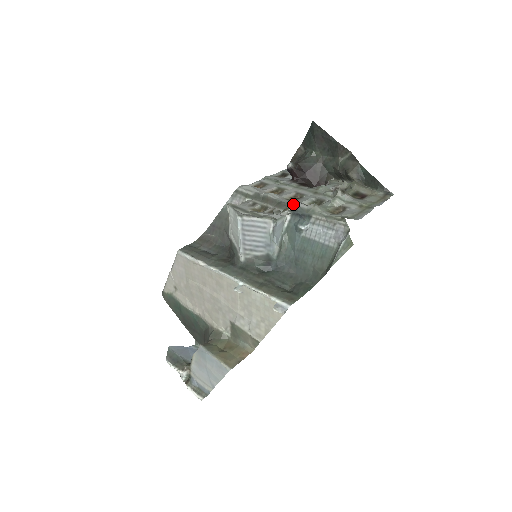
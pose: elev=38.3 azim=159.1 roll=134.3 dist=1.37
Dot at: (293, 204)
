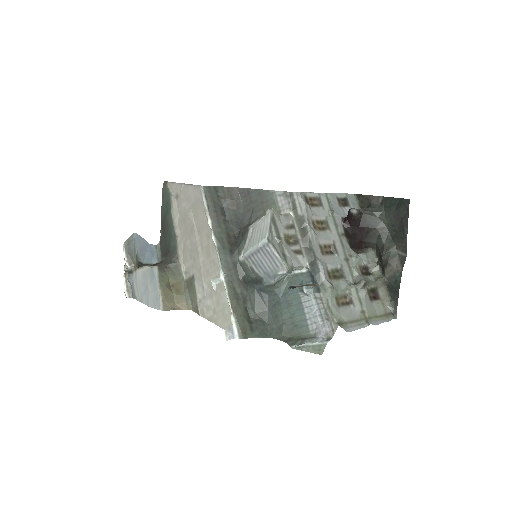
Dot at: (312, 286)
